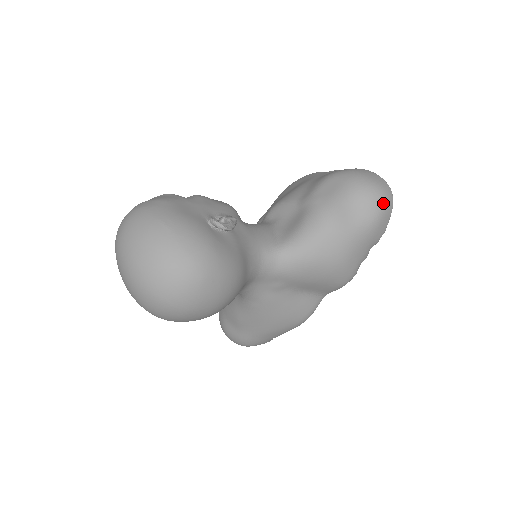
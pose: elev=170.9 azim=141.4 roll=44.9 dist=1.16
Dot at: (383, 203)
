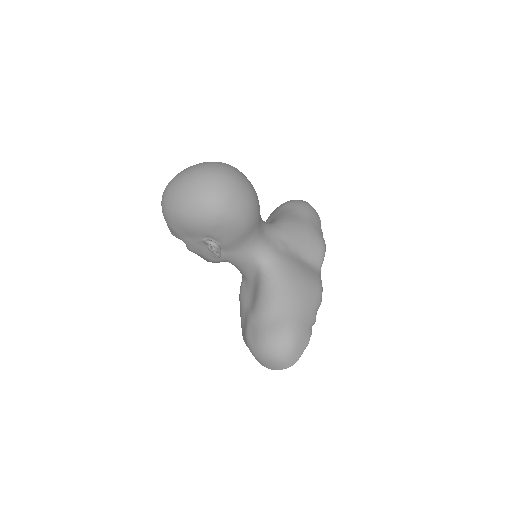
Dot at: occluded
